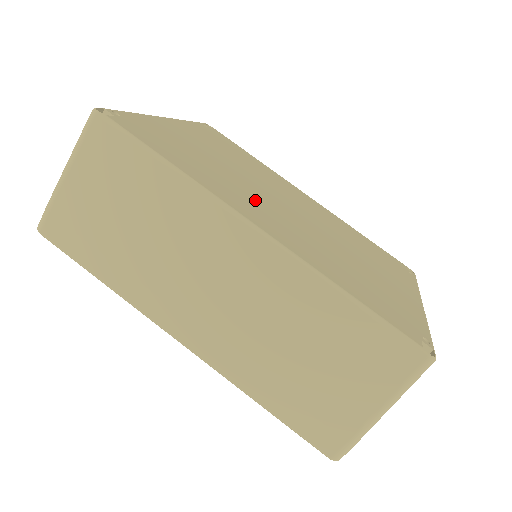
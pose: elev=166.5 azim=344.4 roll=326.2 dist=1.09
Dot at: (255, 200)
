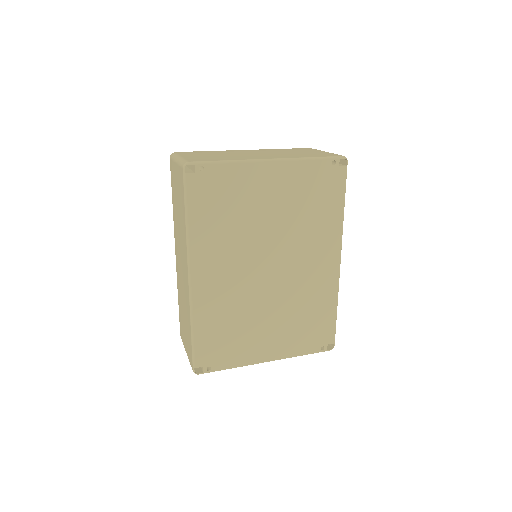
Dot at: (231, 258)
